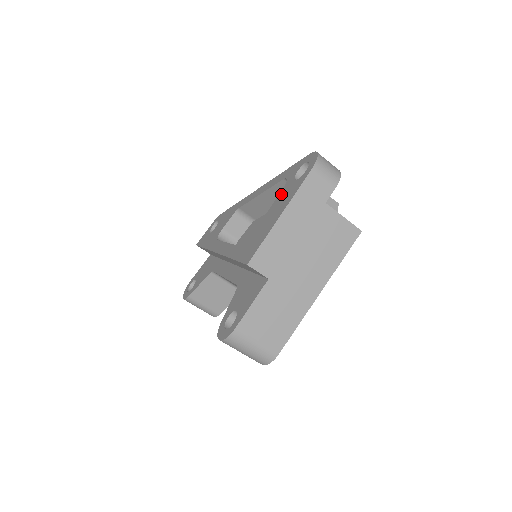
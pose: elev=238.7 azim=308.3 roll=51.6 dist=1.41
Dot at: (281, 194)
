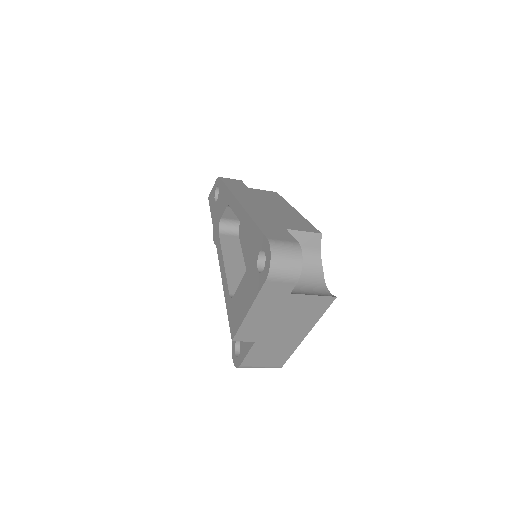
Dot at: (249, 270)
